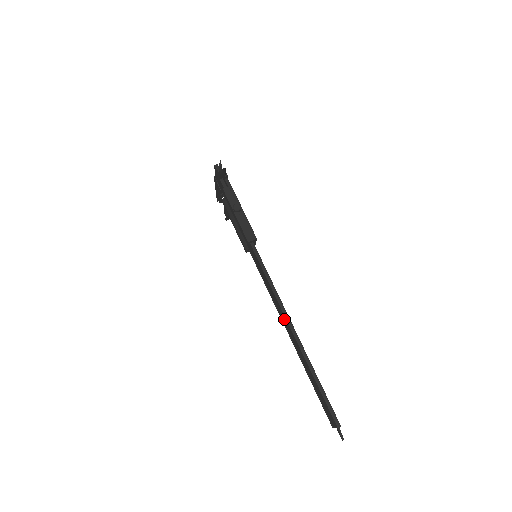
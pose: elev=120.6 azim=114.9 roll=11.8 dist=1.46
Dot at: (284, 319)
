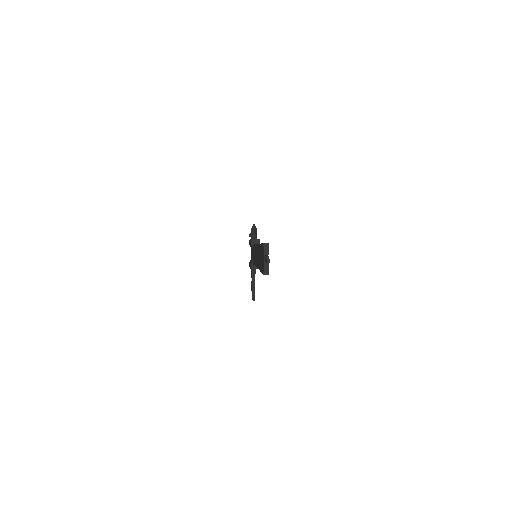
Dot at: (256, 254)
